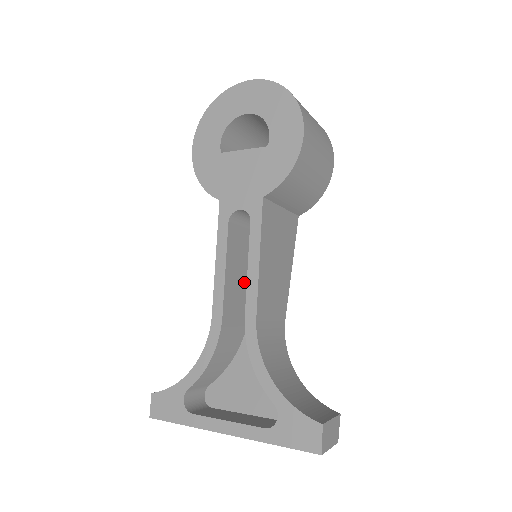
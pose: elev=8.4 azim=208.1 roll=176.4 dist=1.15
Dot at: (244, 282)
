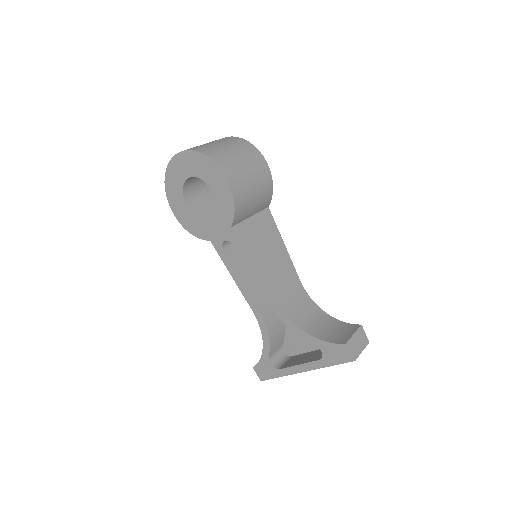
Dot at: occluded
